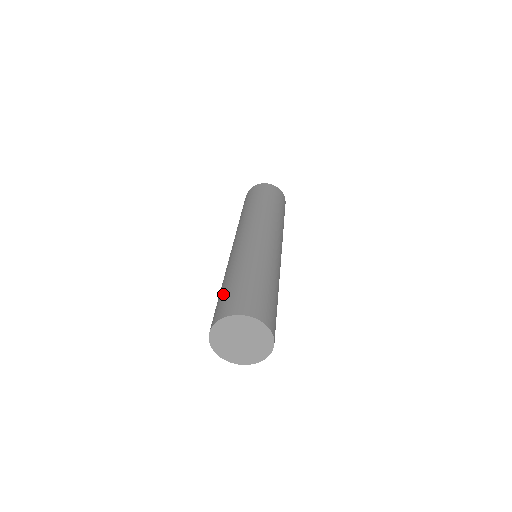
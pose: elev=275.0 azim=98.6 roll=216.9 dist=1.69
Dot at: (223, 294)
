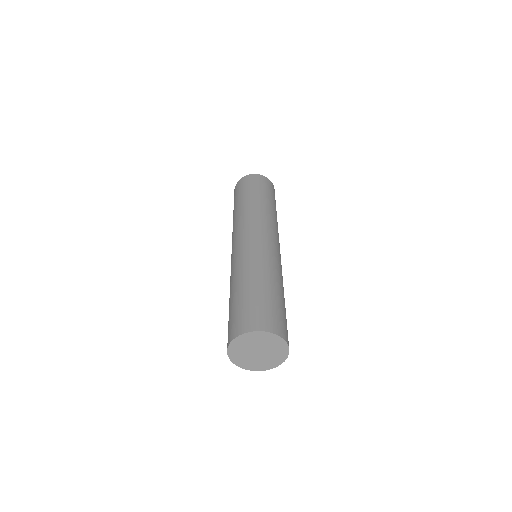
Dot at: (244, 302)
